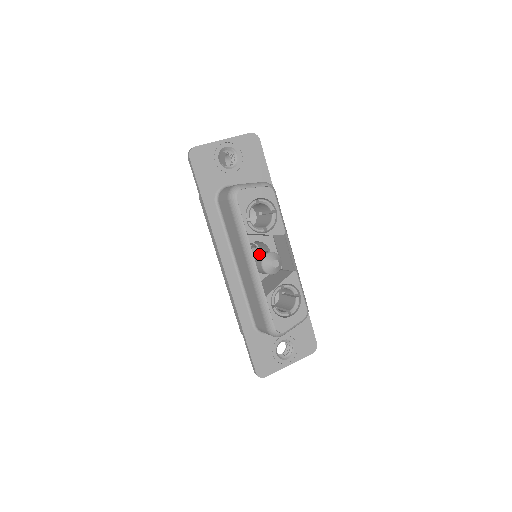
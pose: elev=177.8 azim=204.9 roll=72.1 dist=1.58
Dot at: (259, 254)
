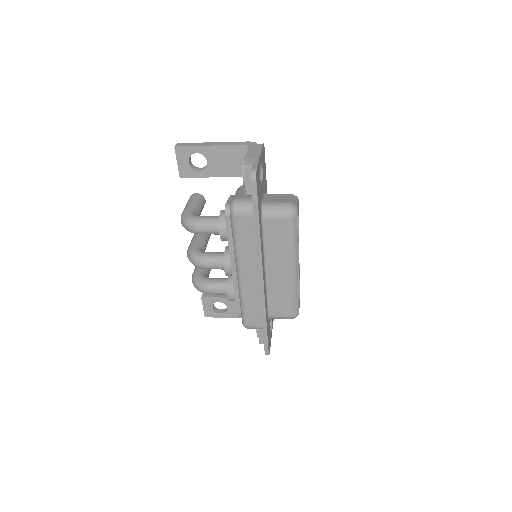
Dot at: occluded
